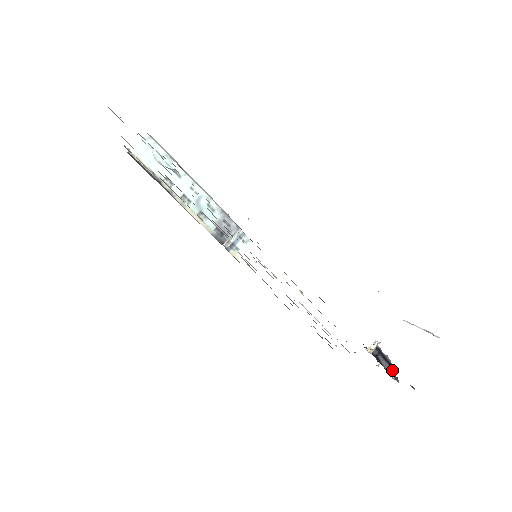
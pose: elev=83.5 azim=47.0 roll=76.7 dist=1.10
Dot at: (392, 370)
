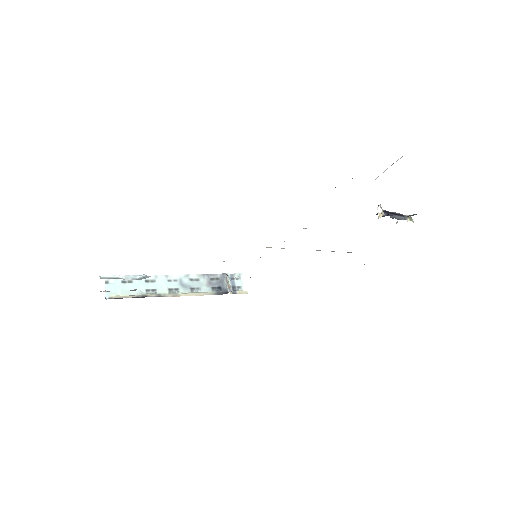
Dot at: (407, 218)
